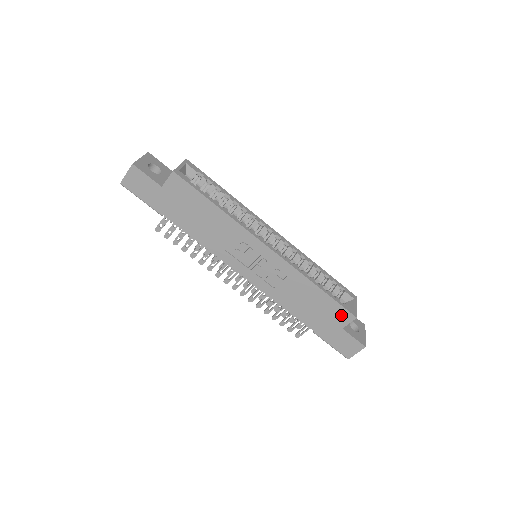
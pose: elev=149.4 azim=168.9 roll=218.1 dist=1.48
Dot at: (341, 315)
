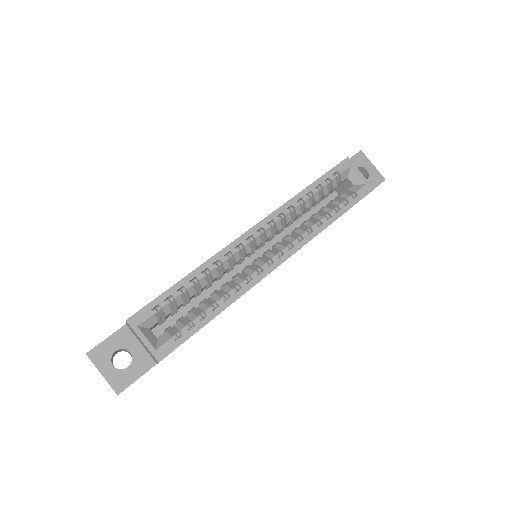
Dot at: occluded
